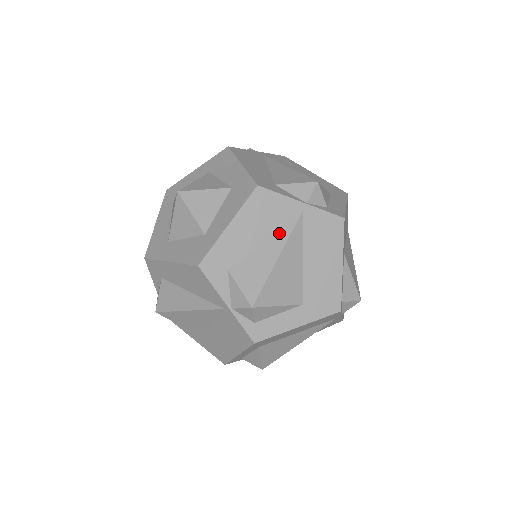
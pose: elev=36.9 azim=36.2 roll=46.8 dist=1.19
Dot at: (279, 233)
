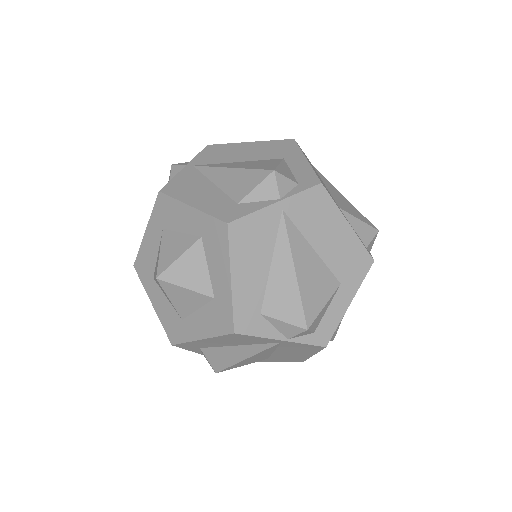
Dot at: (252, 347)
